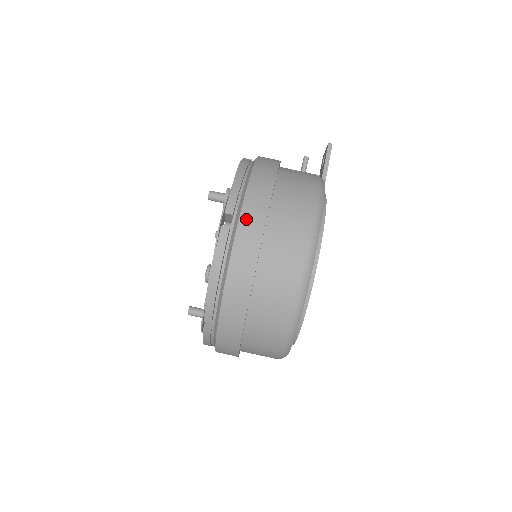
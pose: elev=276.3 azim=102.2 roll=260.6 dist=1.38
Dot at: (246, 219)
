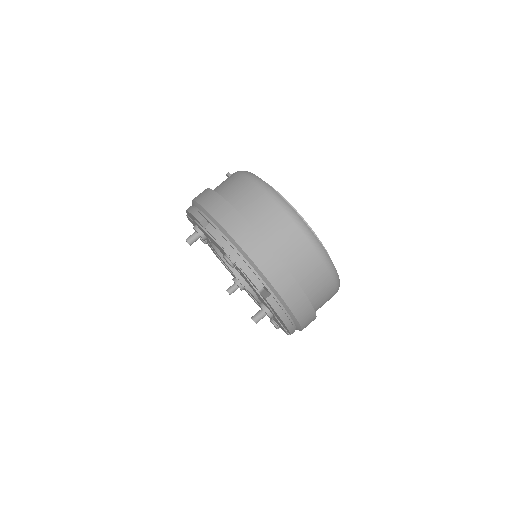
Dot at: (213, 209)
